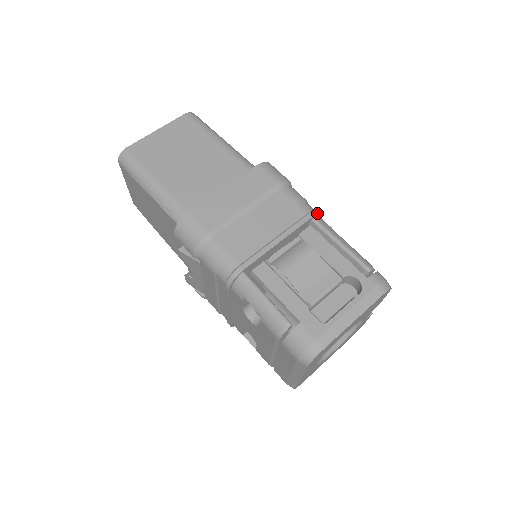
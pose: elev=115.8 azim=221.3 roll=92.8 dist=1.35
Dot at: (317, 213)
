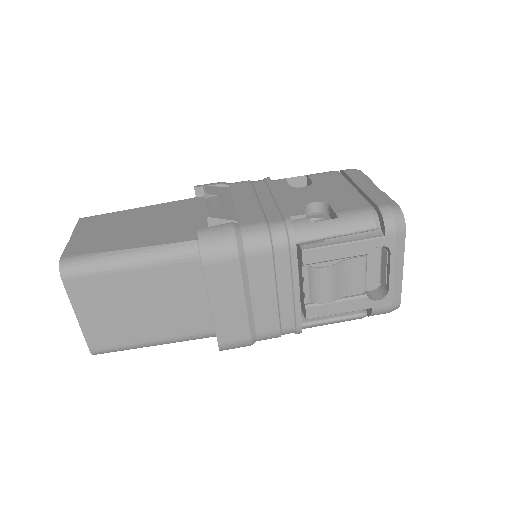
Dot at: (293, 236)
